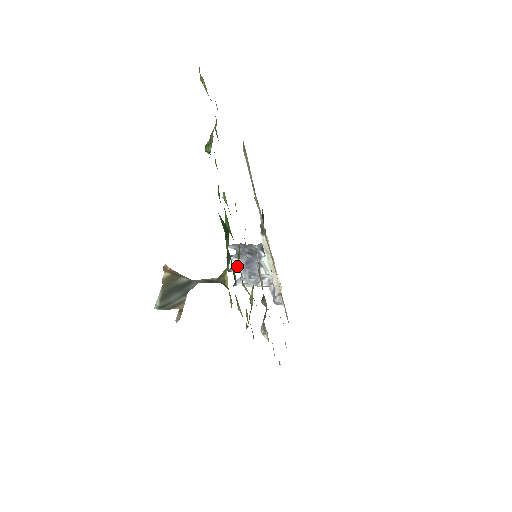
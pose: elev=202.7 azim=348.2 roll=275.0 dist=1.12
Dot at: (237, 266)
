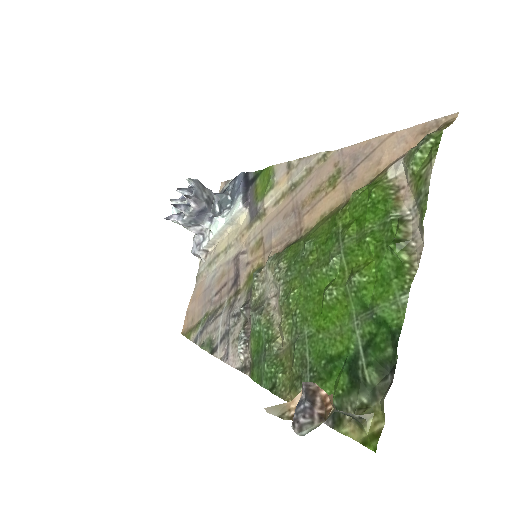
Dot at: (186, 207)
